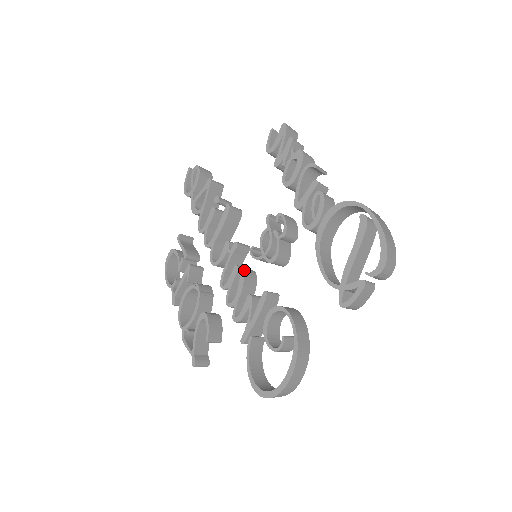
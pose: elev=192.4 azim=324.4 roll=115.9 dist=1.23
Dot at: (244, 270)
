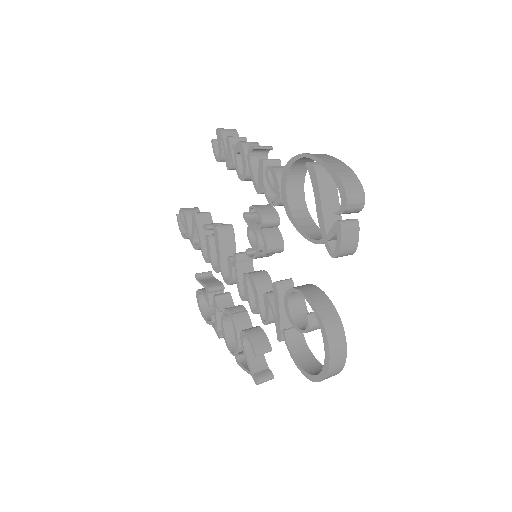
Dot at: (251, 274)
